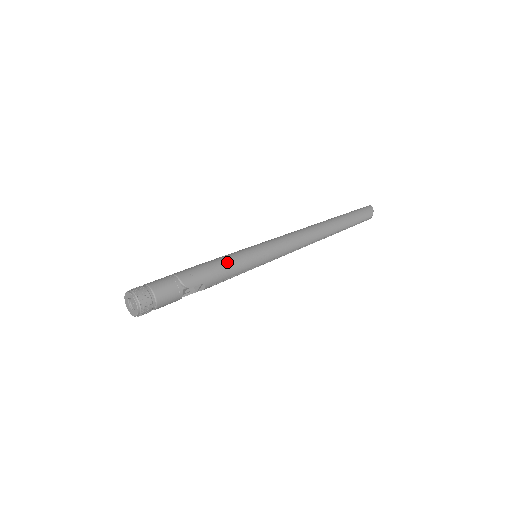
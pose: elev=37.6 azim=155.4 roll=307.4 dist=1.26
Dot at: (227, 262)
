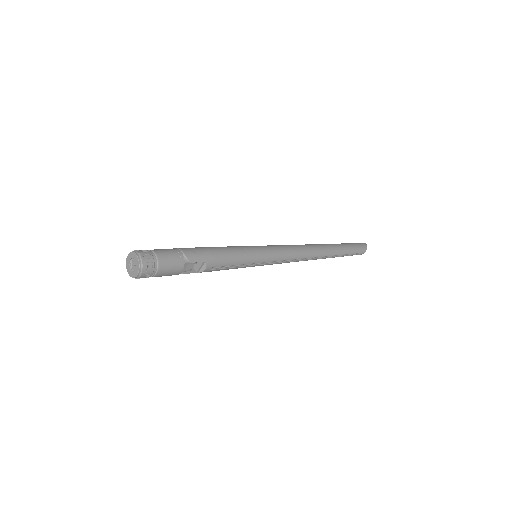
Dot at: (229, 250)
